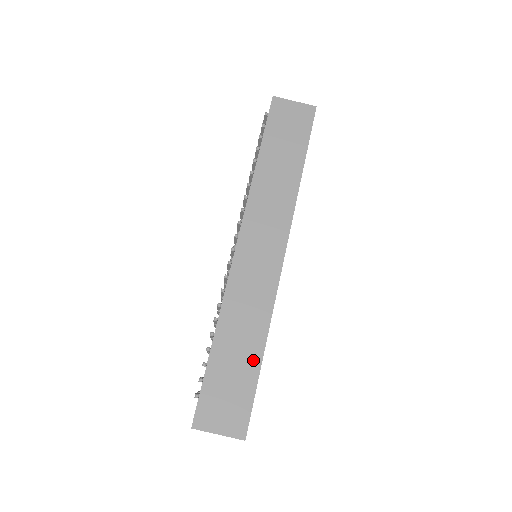
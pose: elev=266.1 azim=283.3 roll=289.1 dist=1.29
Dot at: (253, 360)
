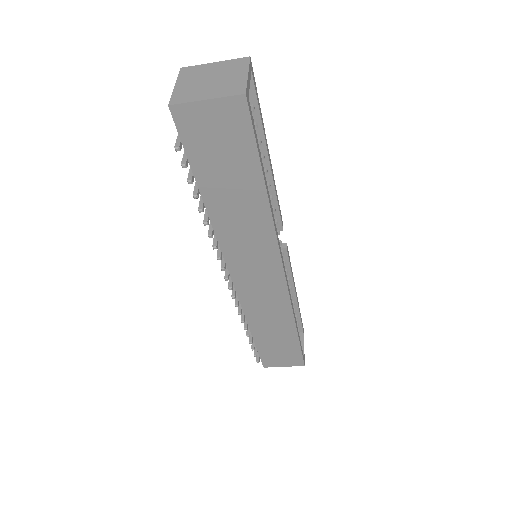
Dot at: (290, 336)
